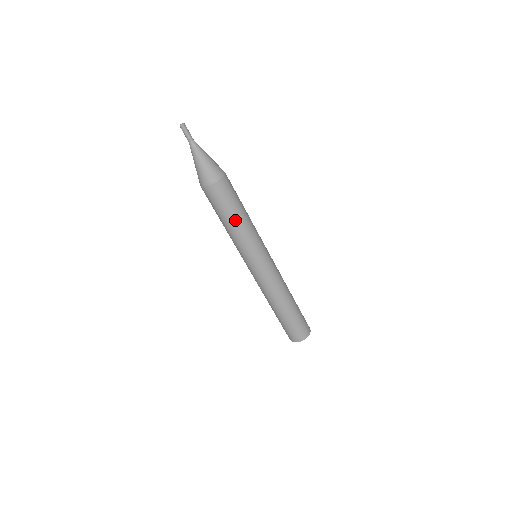
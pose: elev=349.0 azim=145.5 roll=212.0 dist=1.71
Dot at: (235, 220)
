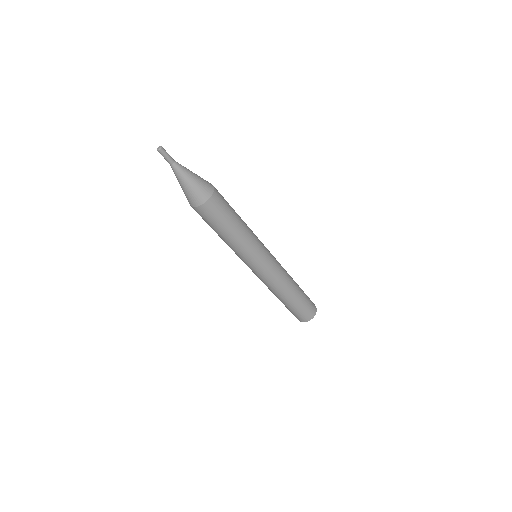
Dot at: (230, 233)
